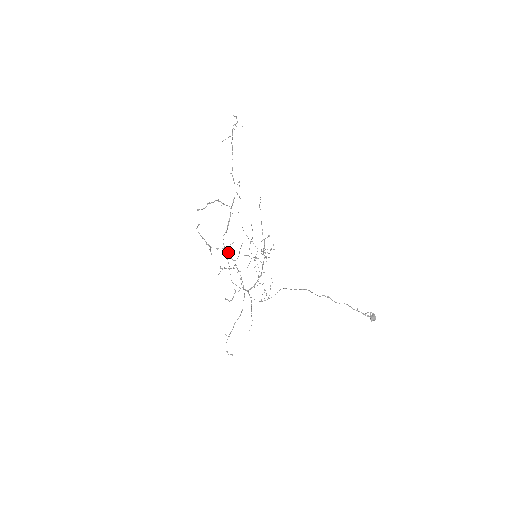
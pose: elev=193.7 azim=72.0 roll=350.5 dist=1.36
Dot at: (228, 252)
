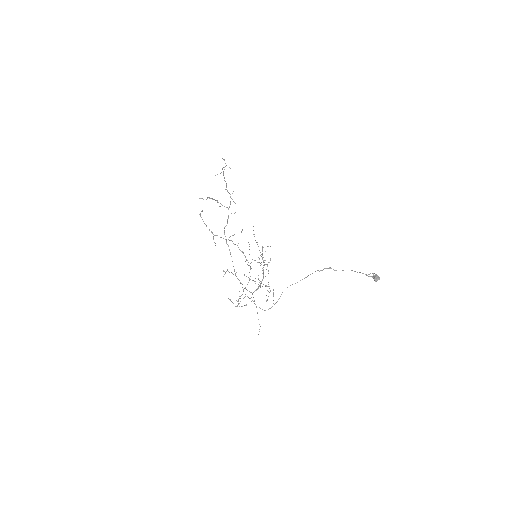
Dot at: (230, 240)
